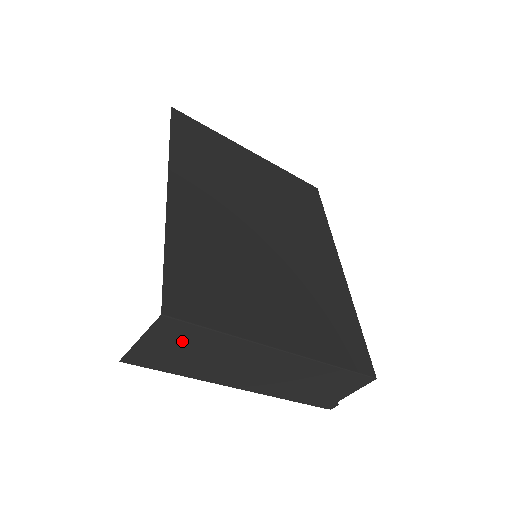
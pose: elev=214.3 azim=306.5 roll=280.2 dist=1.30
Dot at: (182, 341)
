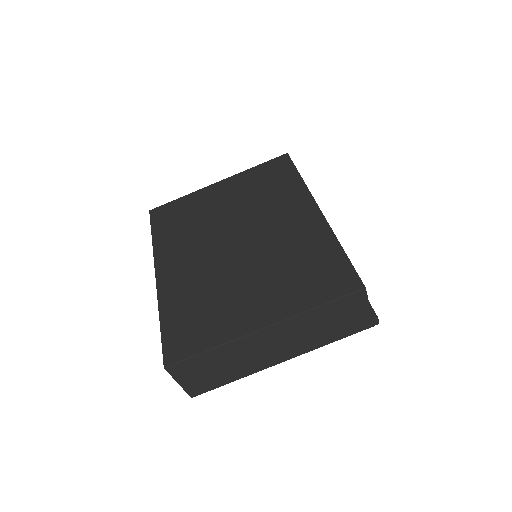
Dot at: (199, 369)
